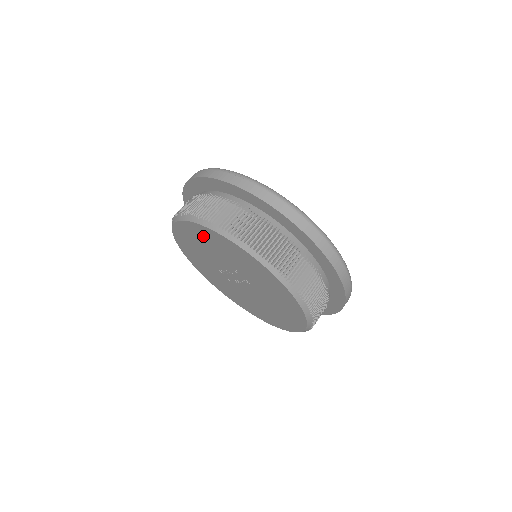
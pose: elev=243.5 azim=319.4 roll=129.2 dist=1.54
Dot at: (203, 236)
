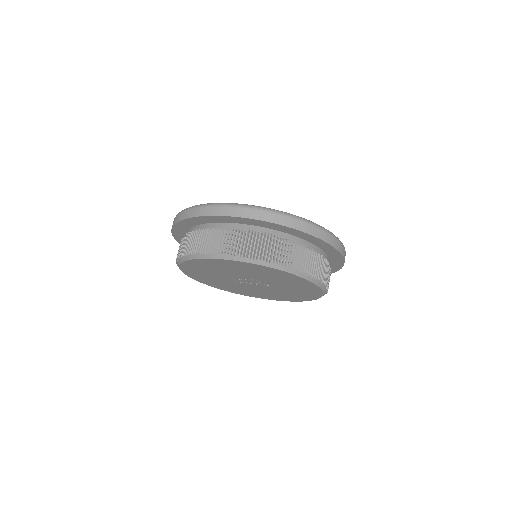
Dot at: (248, 268)
